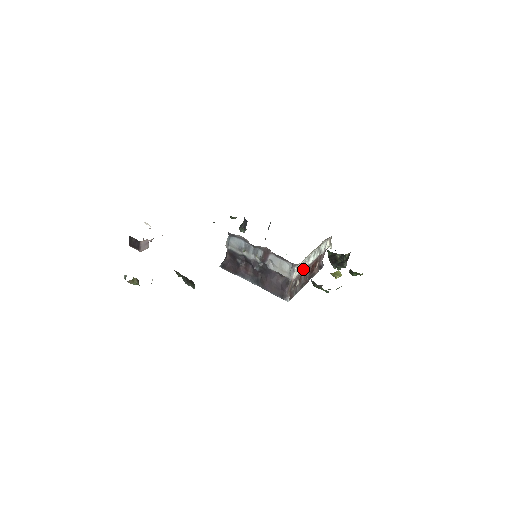
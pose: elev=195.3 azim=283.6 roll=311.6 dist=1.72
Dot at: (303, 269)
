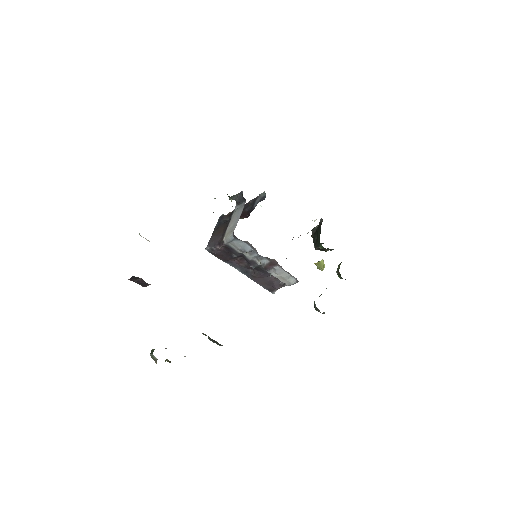
Dot at: occluded
